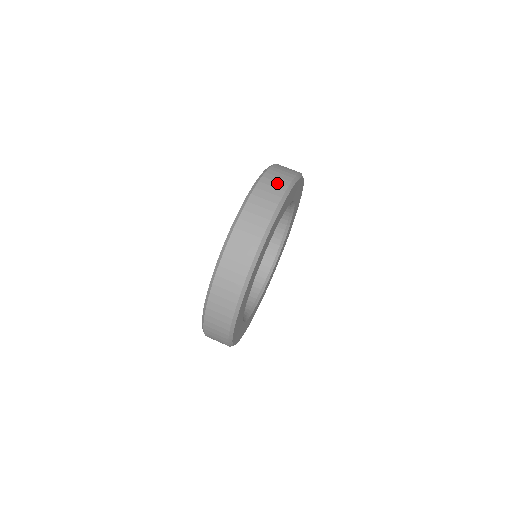
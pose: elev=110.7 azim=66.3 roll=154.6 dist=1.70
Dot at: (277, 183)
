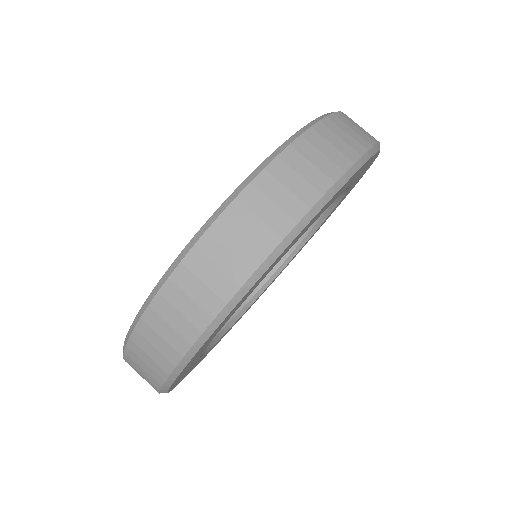
Dot at: (218, 274)
